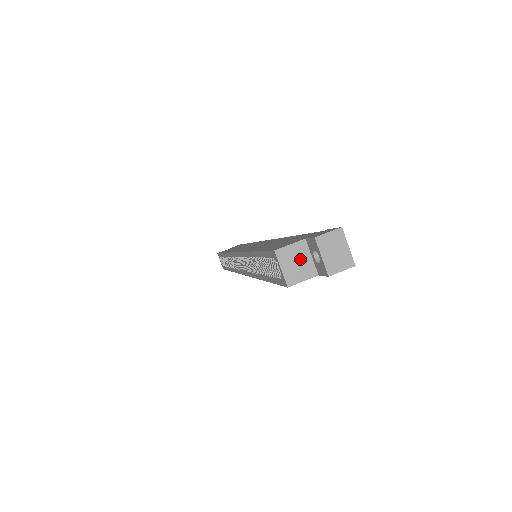
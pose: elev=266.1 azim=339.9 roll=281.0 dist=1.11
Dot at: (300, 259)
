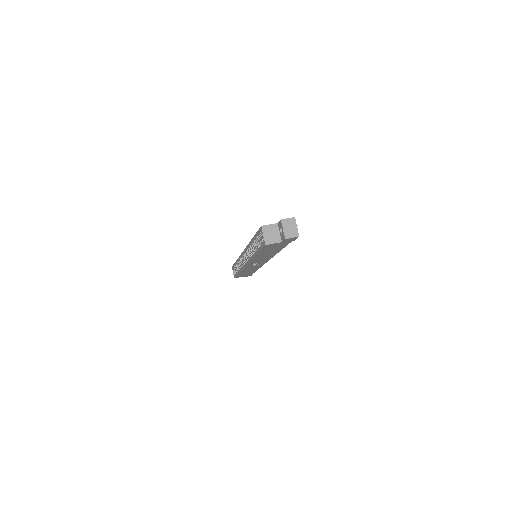
Dot at: (274, 232)
